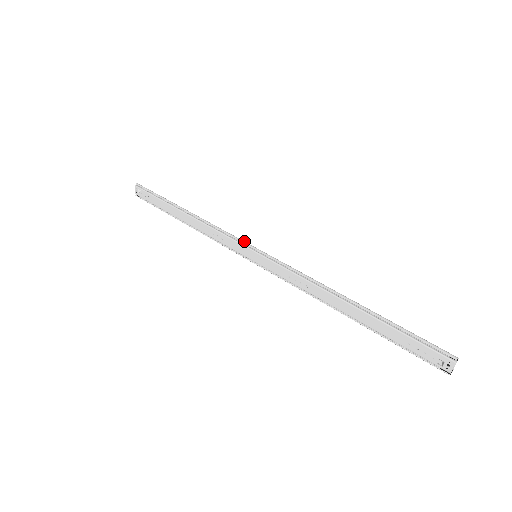
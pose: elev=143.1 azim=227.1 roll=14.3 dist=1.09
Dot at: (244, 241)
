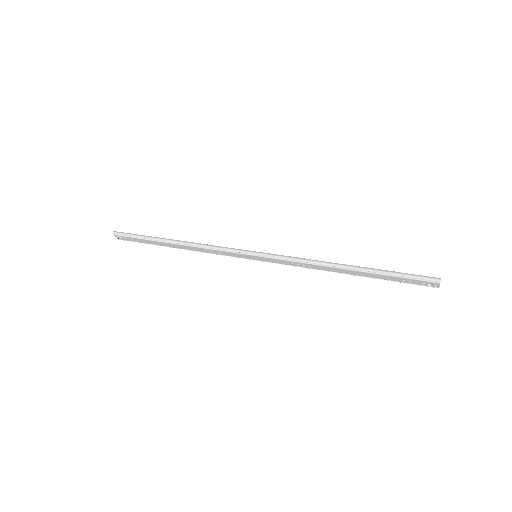
Dot at: (240, 250)
